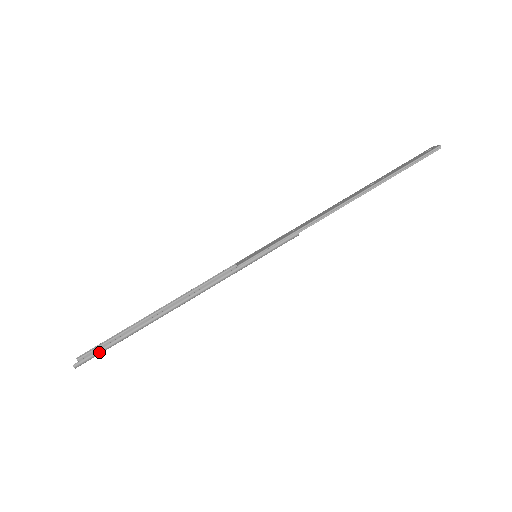
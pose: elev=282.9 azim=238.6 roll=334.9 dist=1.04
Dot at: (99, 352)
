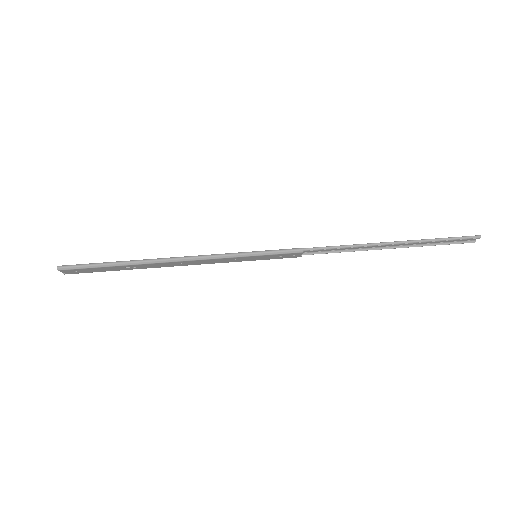
Dot at: (83, 266)
